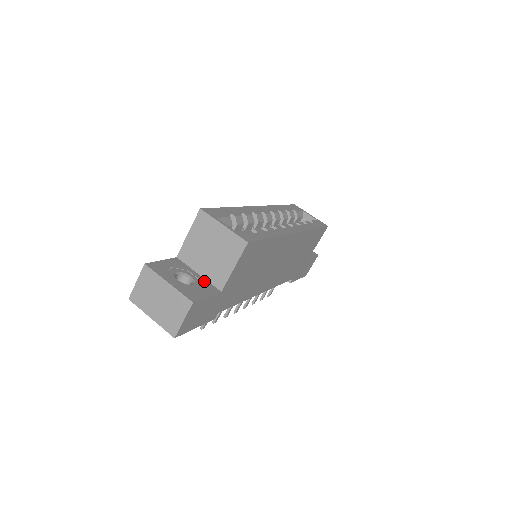
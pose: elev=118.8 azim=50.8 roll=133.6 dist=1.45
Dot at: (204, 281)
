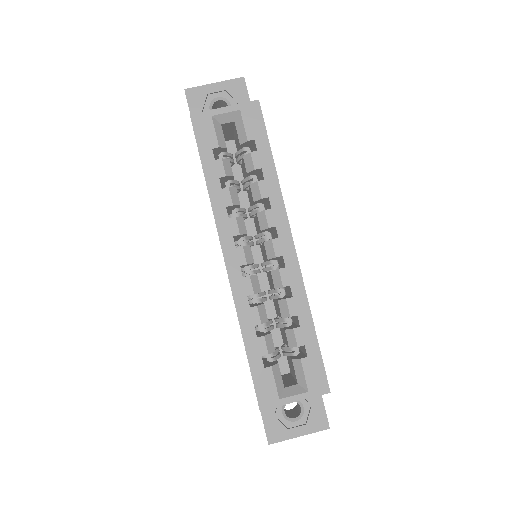
Dot at: occluded
